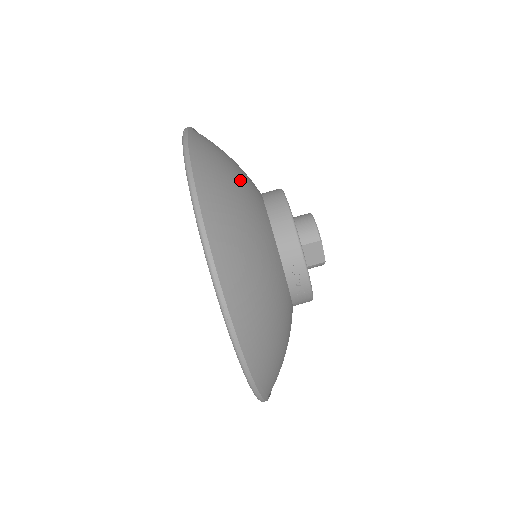
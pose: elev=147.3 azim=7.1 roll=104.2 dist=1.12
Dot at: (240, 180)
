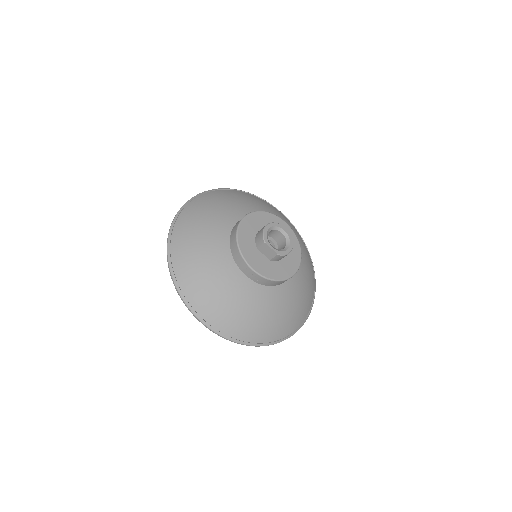
Dot at: (209, 220)
